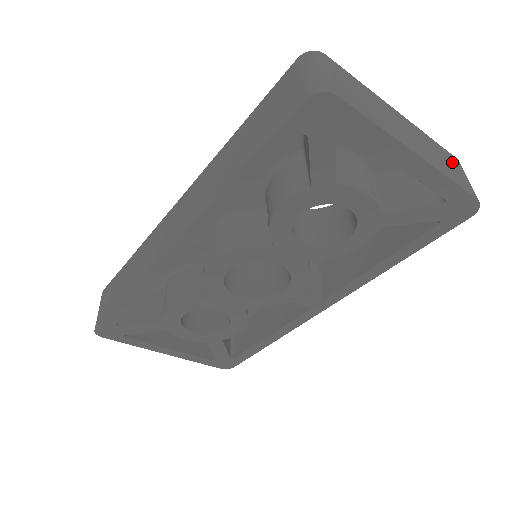
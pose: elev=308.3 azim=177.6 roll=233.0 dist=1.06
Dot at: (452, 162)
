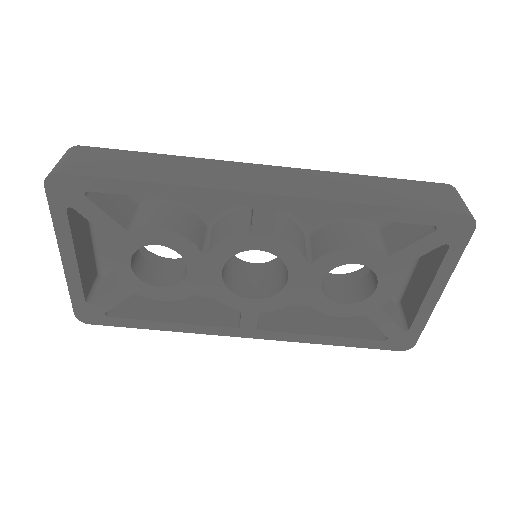
Dot at: occluded
